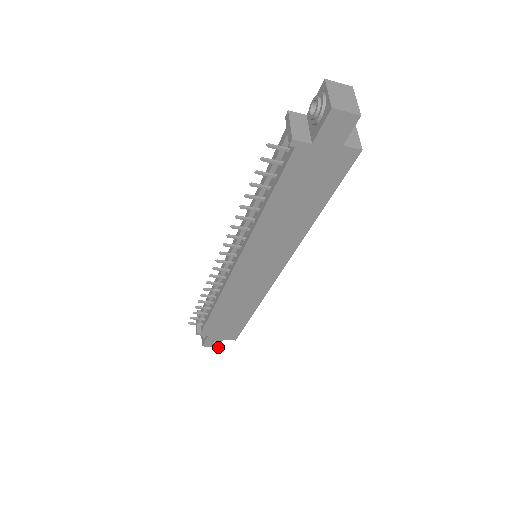
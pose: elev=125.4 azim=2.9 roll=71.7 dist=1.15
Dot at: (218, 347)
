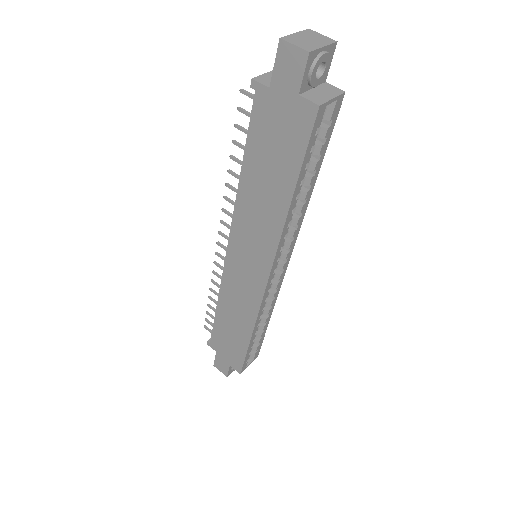
Dot at: (227, 376)
